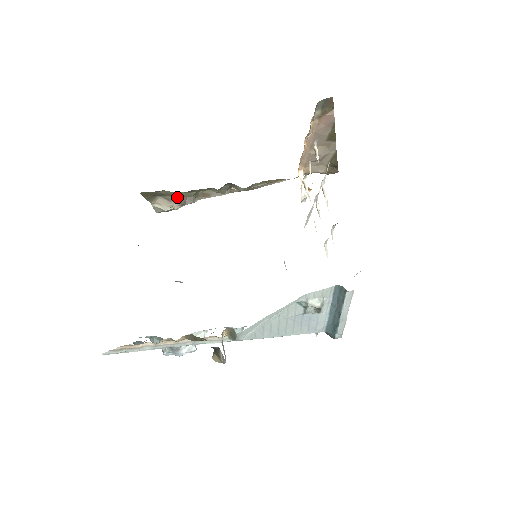
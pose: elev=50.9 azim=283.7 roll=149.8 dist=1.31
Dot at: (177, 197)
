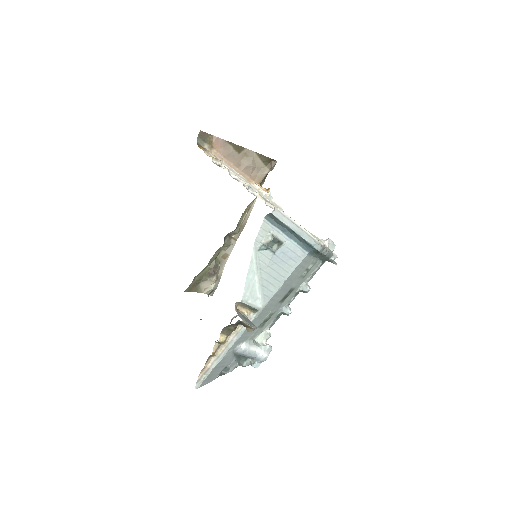
Dot at: (207, 273)
